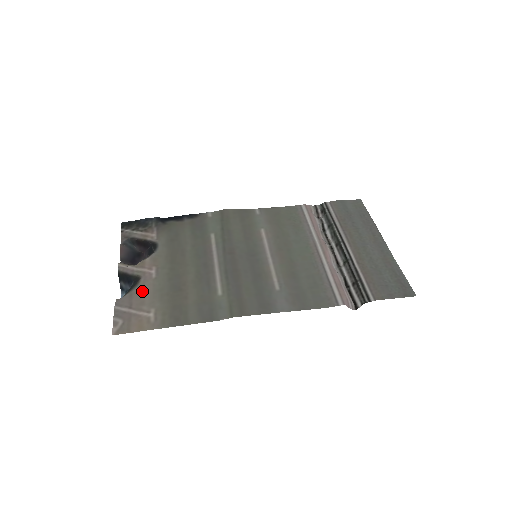
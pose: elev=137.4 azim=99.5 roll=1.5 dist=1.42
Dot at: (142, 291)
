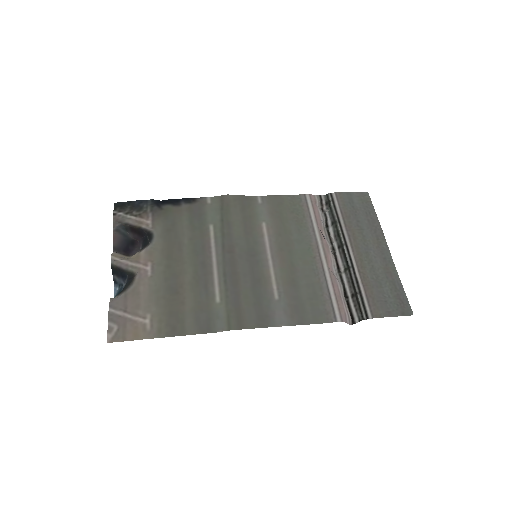
Dot at: (137, 292)
